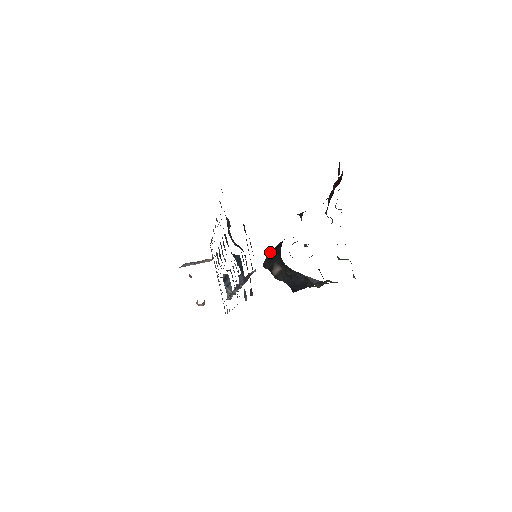
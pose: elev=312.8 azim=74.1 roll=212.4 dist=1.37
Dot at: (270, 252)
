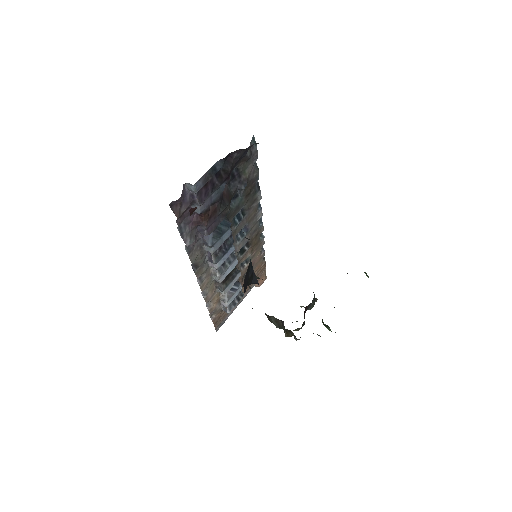
Dot at: occluded
